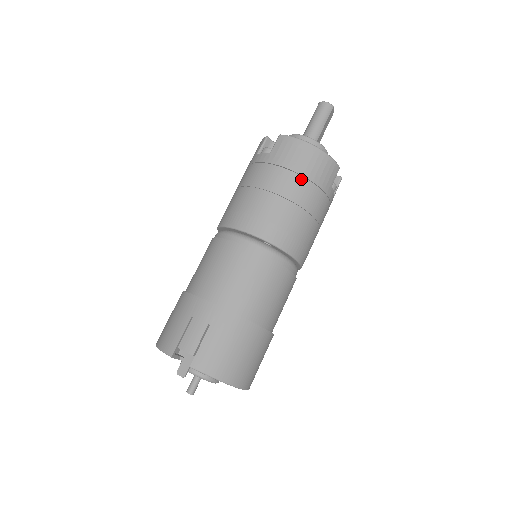
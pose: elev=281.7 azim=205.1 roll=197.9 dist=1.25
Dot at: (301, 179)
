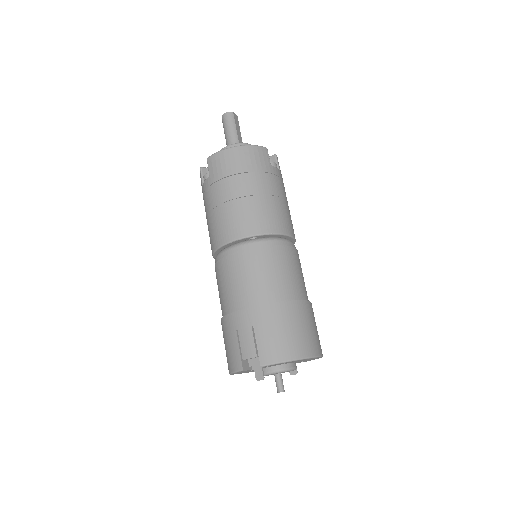
Dot at: (243, 176)
